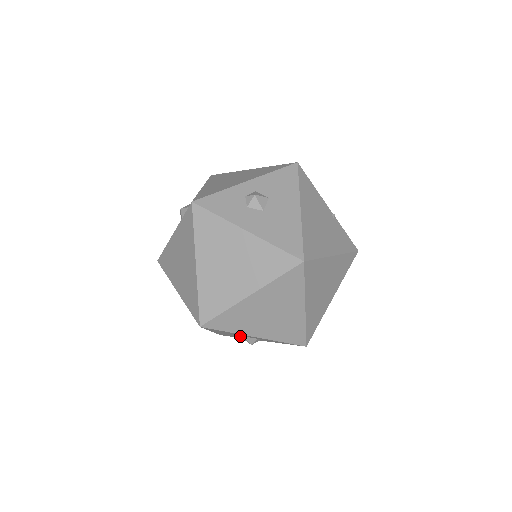
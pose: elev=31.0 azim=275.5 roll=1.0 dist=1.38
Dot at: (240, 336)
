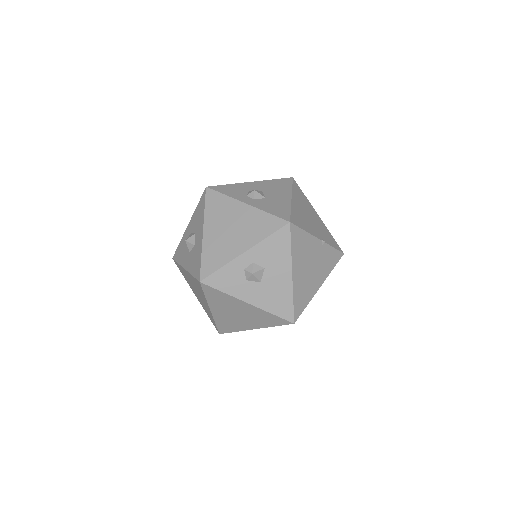
Dot at: occluded
